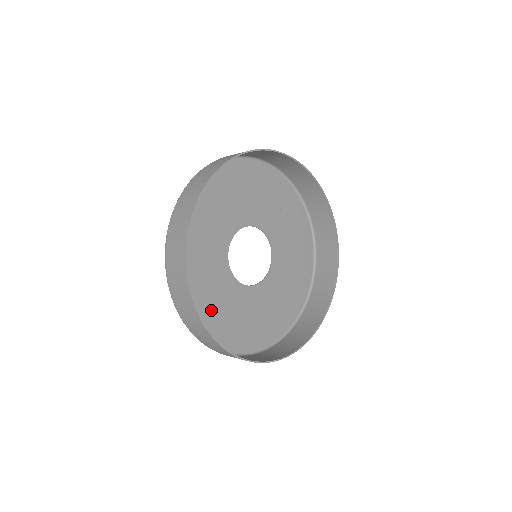
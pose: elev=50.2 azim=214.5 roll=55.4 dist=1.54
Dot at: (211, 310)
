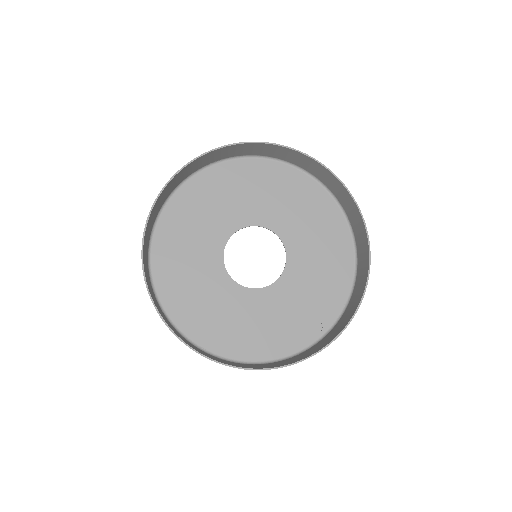
Dot at: (193, 301)
